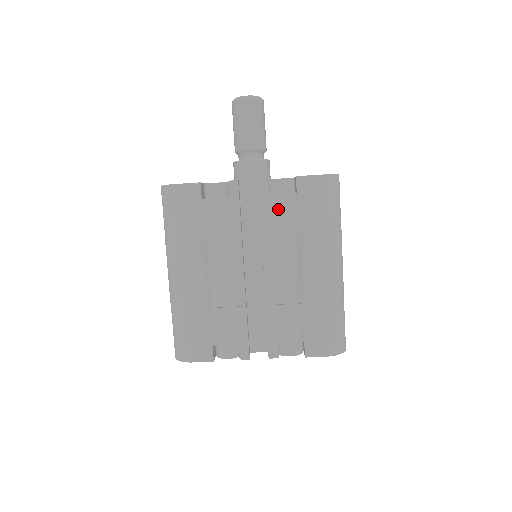
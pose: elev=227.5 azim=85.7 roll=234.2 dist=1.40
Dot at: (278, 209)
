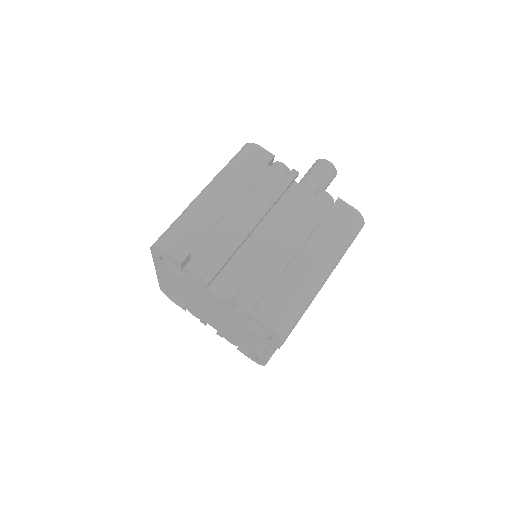
Dot at: (312, 206)
